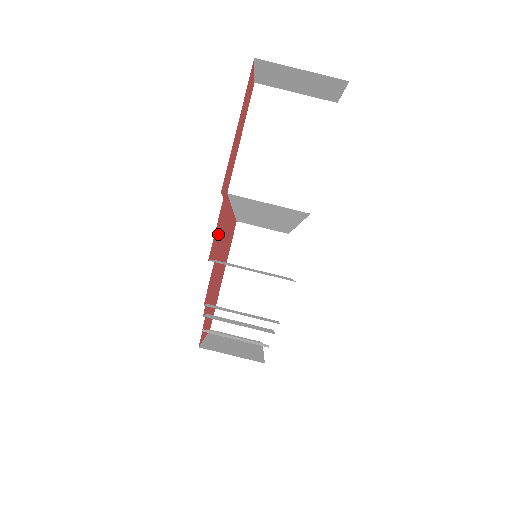
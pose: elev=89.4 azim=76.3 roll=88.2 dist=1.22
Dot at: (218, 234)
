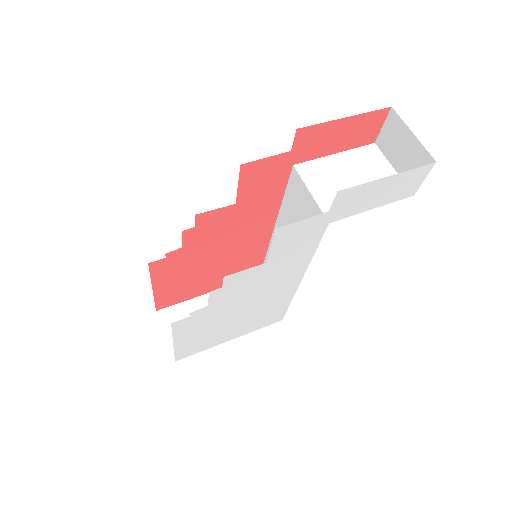
Dot at: (259, 181)
